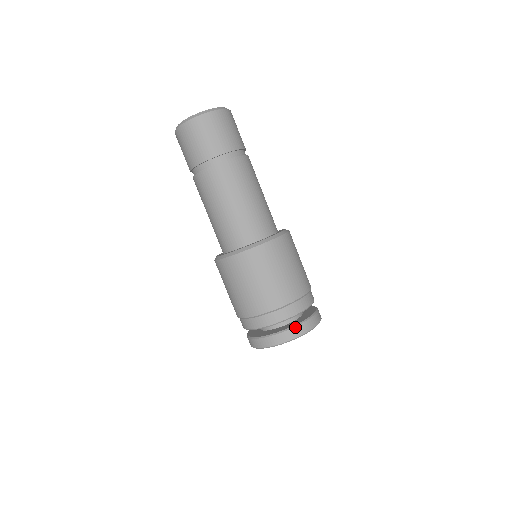
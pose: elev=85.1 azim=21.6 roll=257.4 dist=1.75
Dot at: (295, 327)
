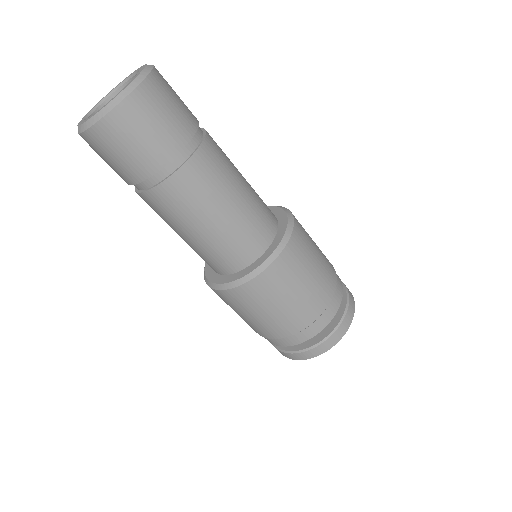
Dot at: (311, 349)
